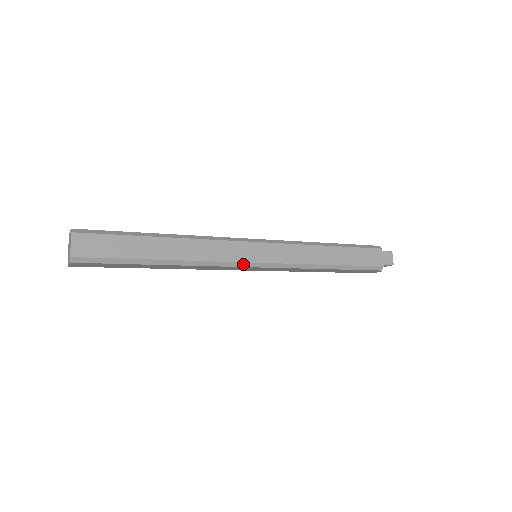
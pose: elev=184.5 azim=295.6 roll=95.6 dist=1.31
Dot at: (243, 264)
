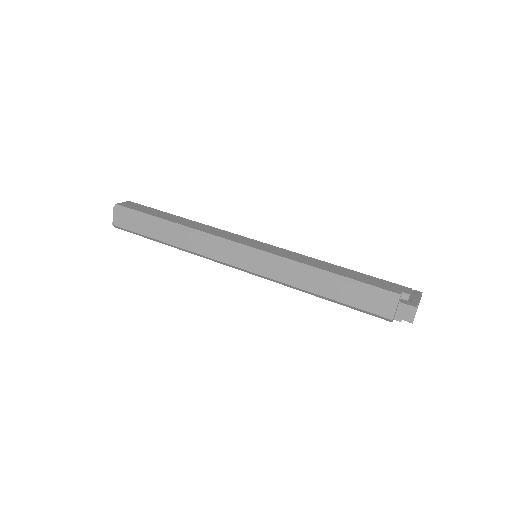
Dot at: (227, 264)
